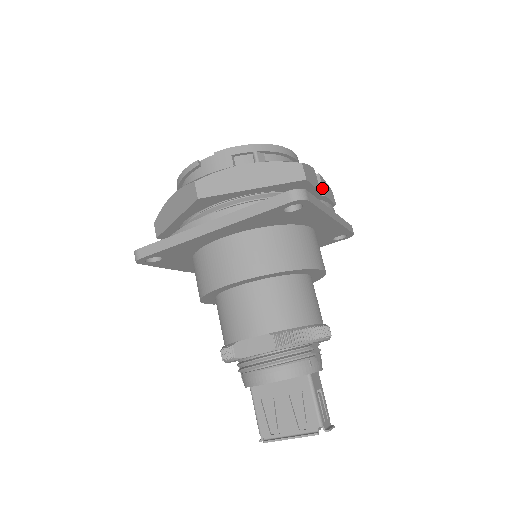
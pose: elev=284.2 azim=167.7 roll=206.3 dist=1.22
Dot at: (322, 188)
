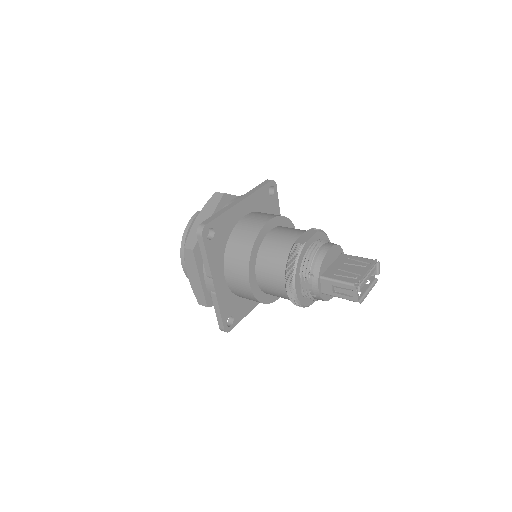
Dot at: occluded
